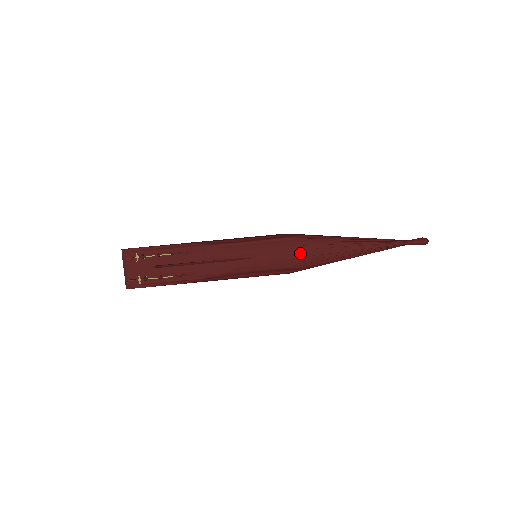
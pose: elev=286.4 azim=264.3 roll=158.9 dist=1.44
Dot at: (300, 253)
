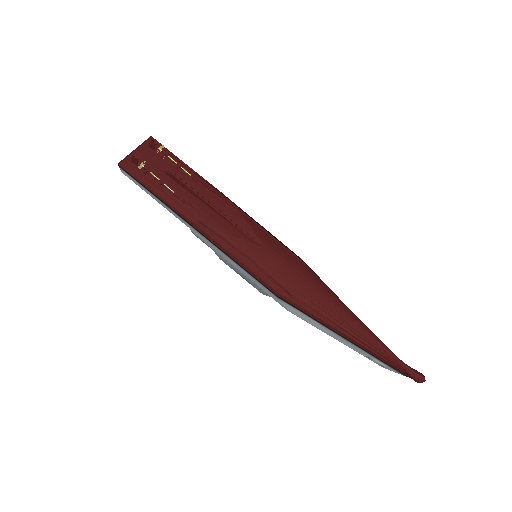
Dot at: (305, 281)
